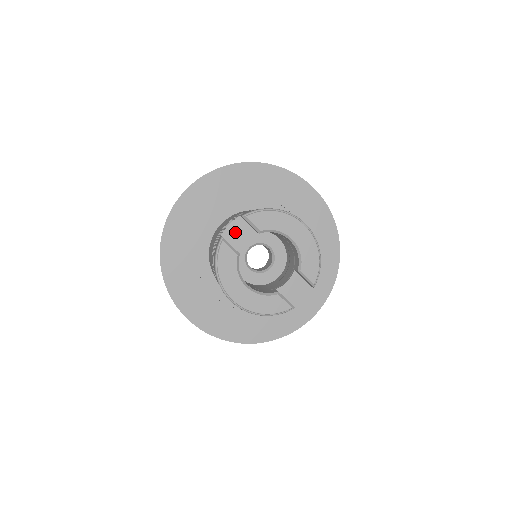
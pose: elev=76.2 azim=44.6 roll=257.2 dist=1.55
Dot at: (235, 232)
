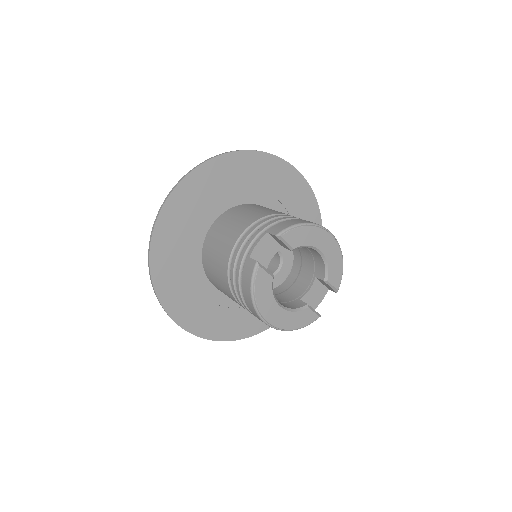
Dot at: (263, 250)
